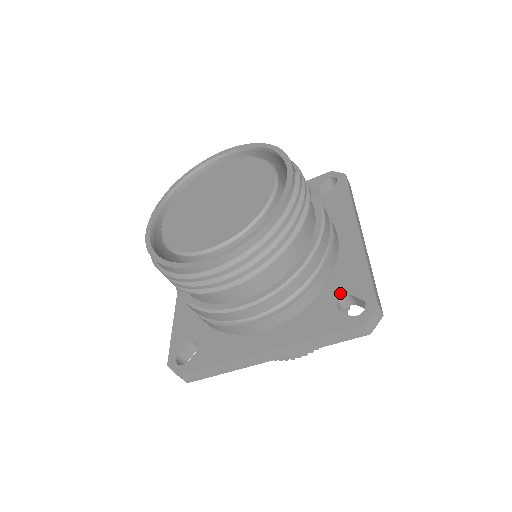
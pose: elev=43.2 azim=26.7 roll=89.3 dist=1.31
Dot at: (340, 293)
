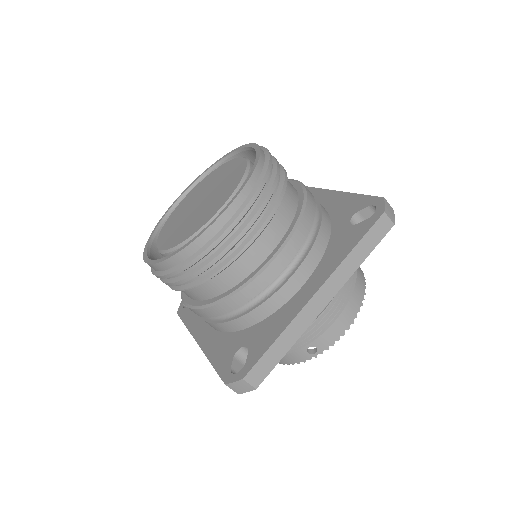
Dot at: (347, 218)
